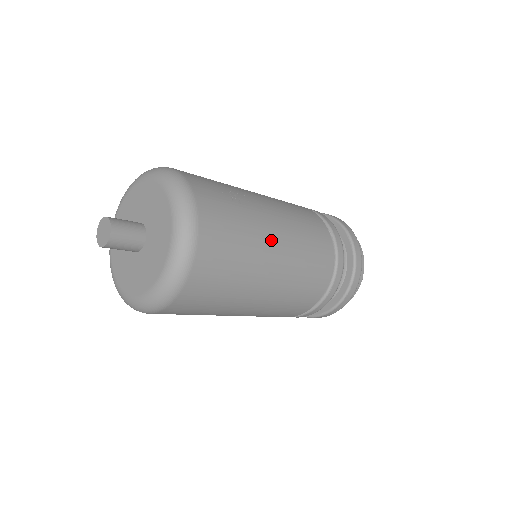
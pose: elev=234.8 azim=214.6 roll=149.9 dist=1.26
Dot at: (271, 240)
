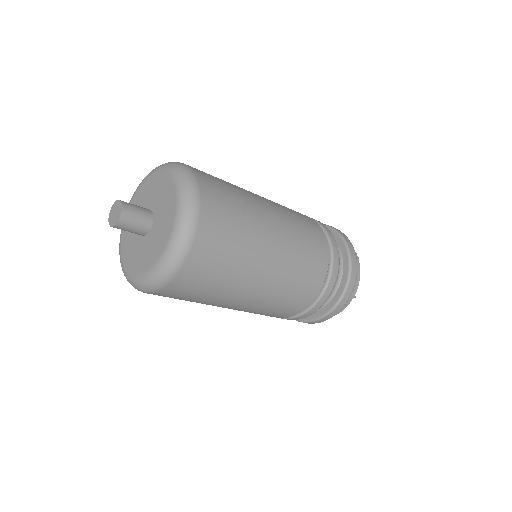
Dot at: (266, 252)
